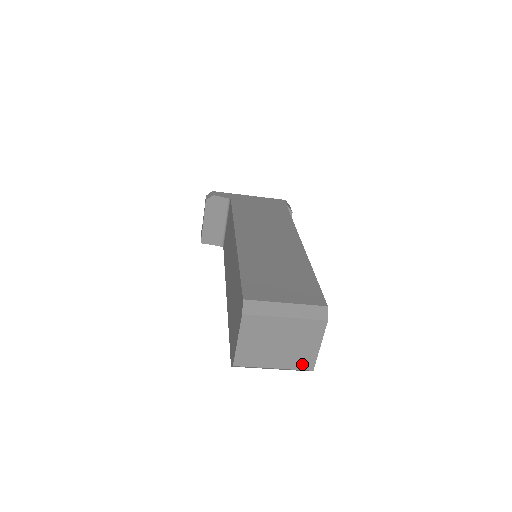
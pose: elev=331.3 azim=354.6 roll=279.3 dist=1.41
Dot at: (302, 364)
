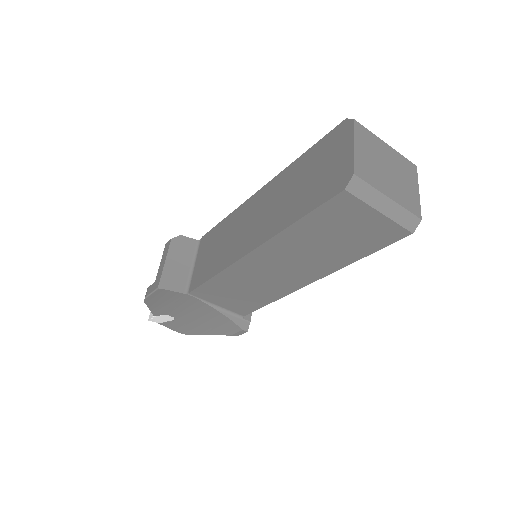
Dot at: (411, 206)
